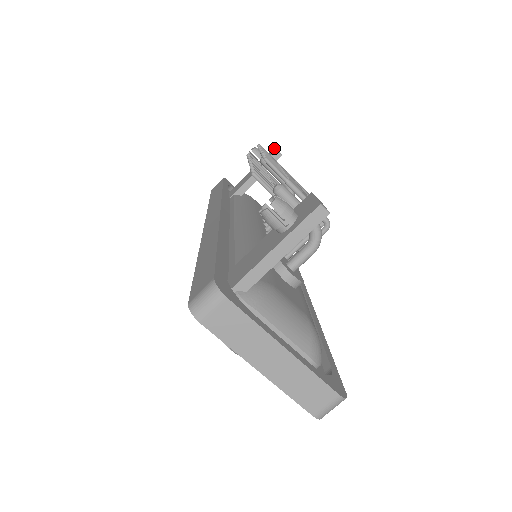
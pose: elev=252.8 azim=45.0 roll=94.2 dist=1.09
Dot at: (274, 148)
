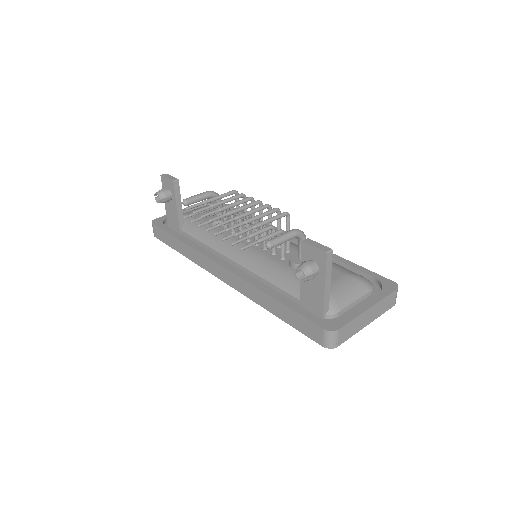
Dot at: (164, 178)
